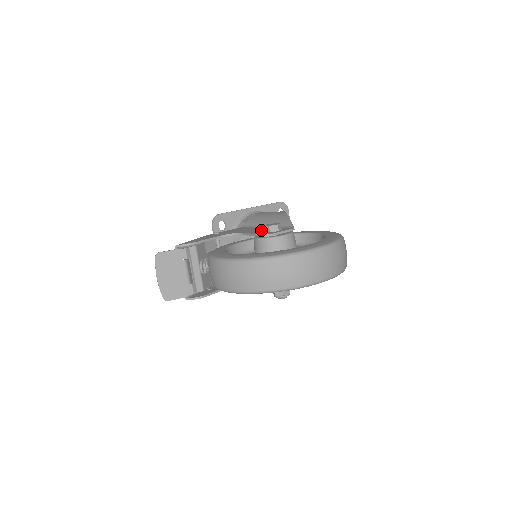
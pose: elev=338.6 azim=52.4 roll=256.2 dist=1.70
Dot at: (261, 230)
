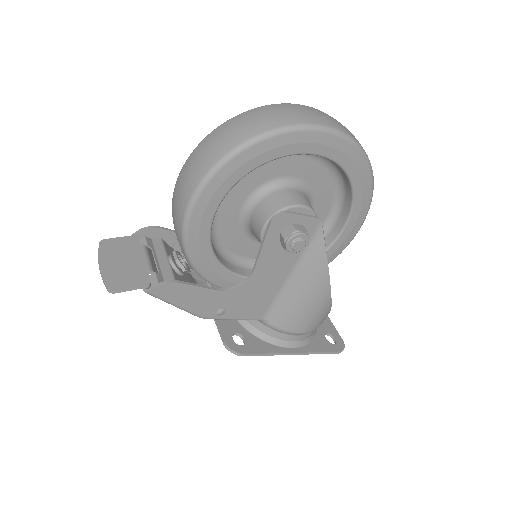
Dot at: occluded
